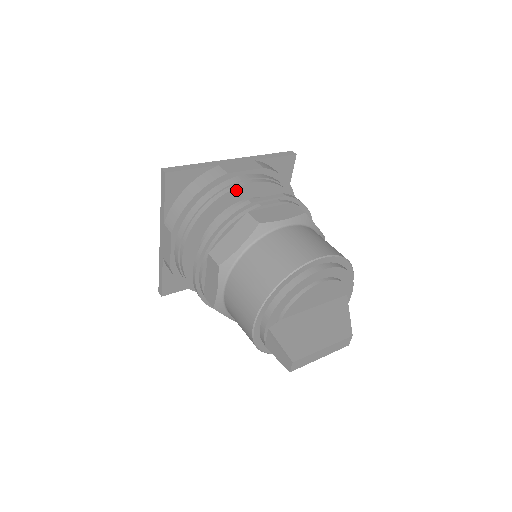
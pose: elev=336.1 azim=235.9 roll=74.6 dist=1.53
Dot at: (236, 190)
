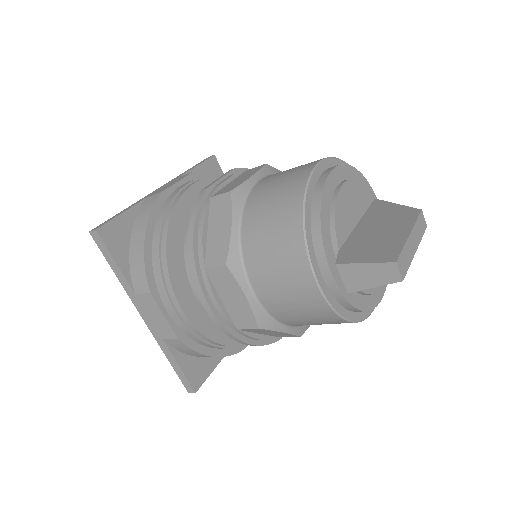
Dot at: (183, 199)
